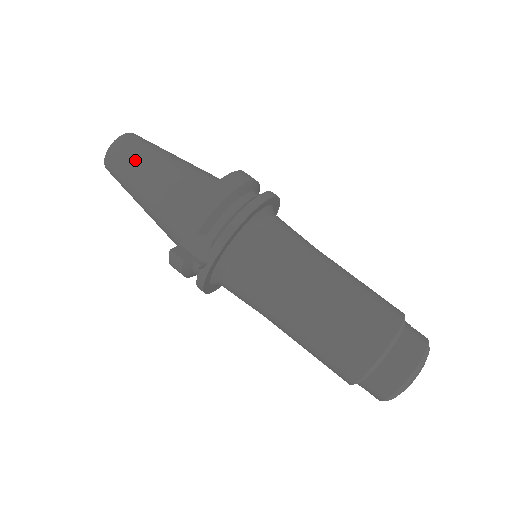
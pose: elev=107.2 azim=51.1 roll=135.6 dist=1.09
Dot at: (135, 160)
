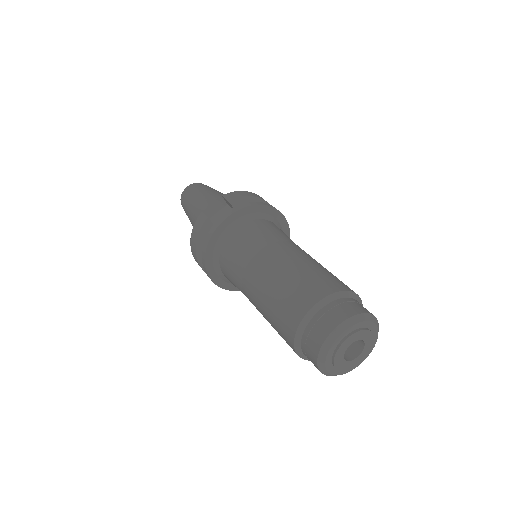
Dot at: (206, 188)
